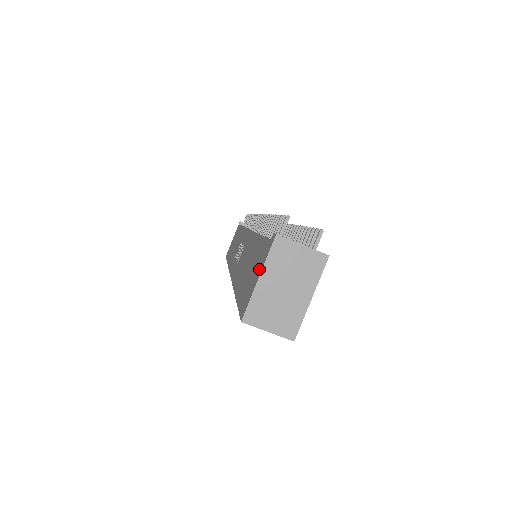
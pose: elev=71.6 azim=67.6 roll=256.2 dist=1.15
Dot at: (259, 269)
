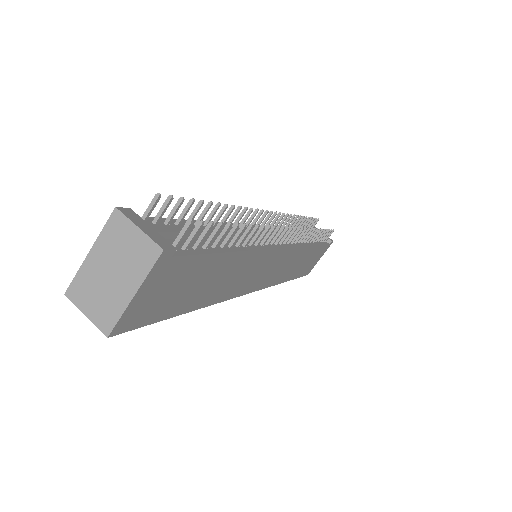
Dot at: occluded
